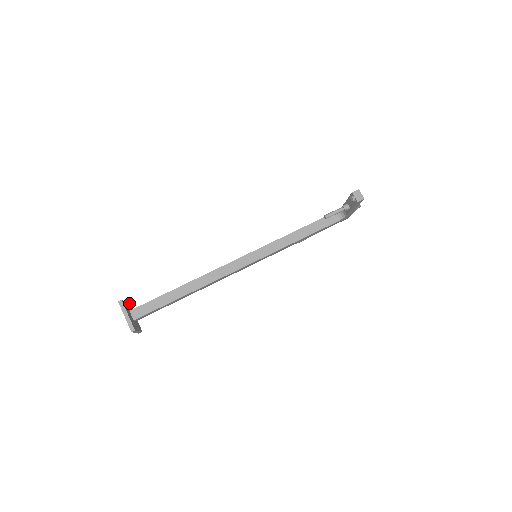
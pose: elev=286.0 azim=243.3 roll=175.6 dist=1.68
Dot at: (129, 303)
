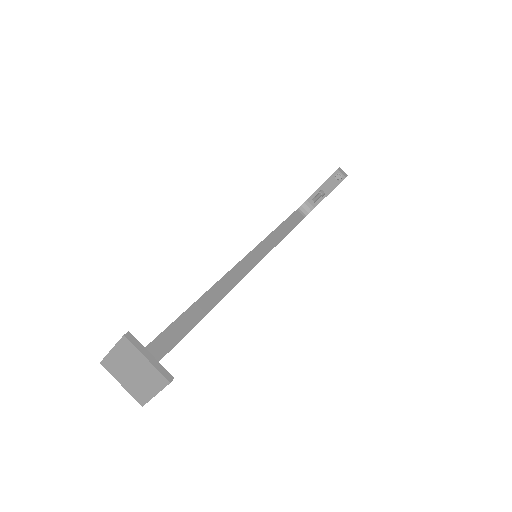
Dot at: occluded
